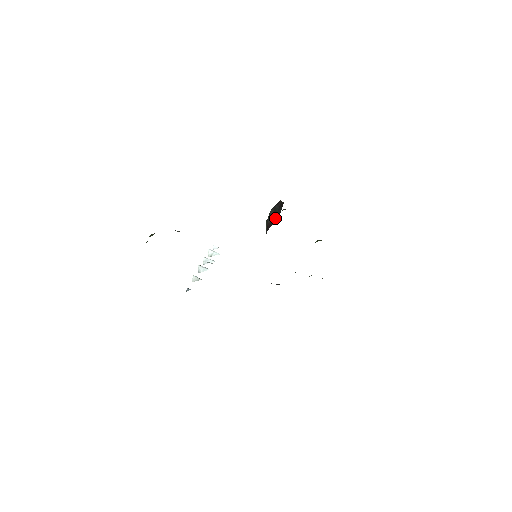
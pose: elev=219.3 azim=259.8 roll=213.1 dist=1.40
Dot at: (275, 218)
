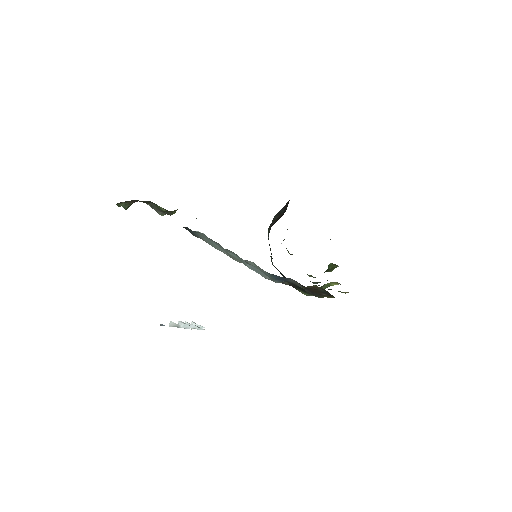
Dot at: (280, 217)
